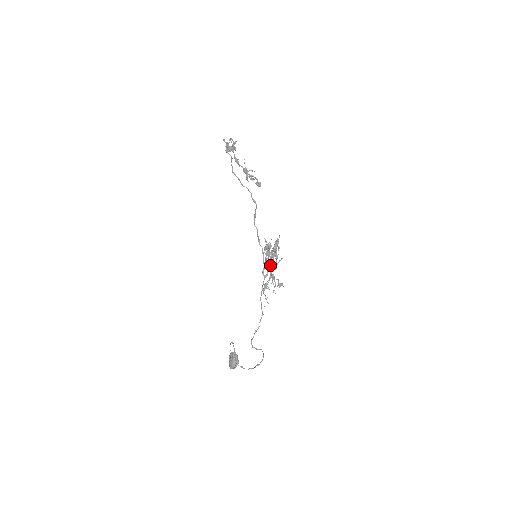
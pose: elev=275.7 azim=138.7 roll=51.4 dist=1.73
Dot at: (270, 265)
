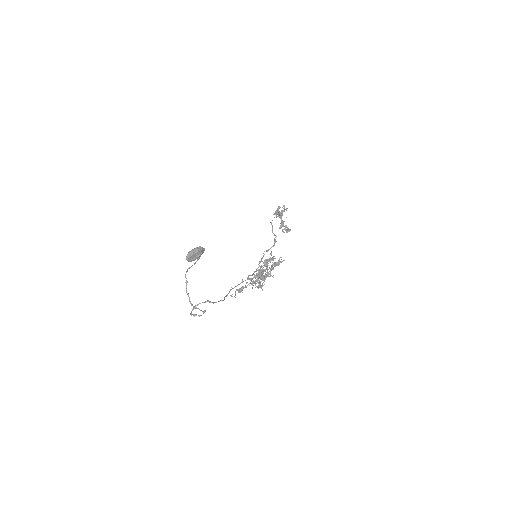
Dot at: occluded
